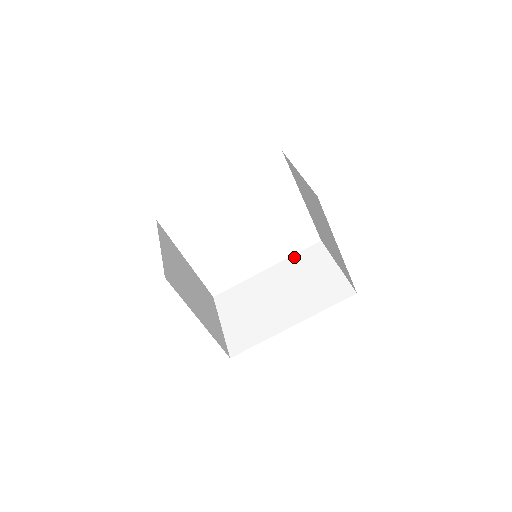
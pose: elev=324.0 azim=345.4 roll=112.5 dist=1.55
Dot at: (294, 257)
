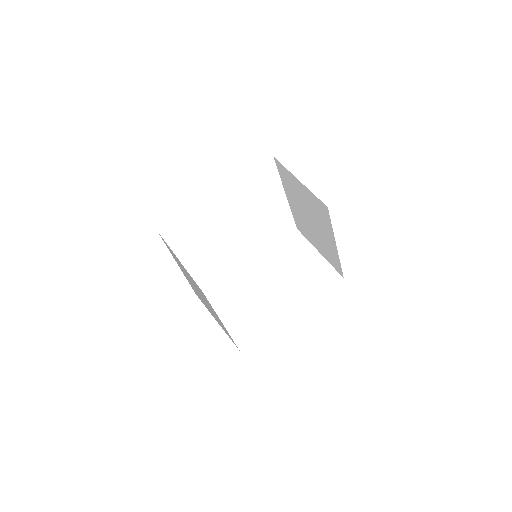
Dot at: (275, 247)
